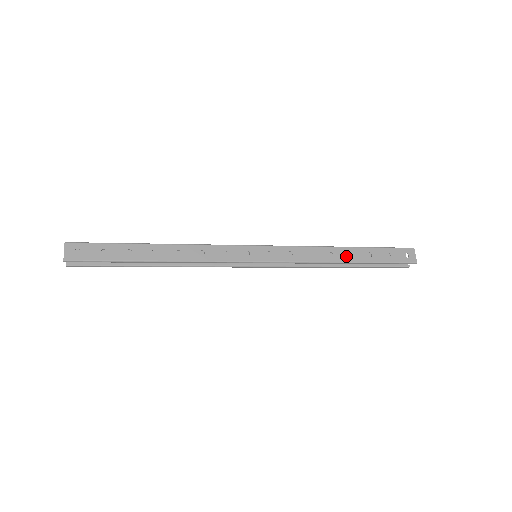
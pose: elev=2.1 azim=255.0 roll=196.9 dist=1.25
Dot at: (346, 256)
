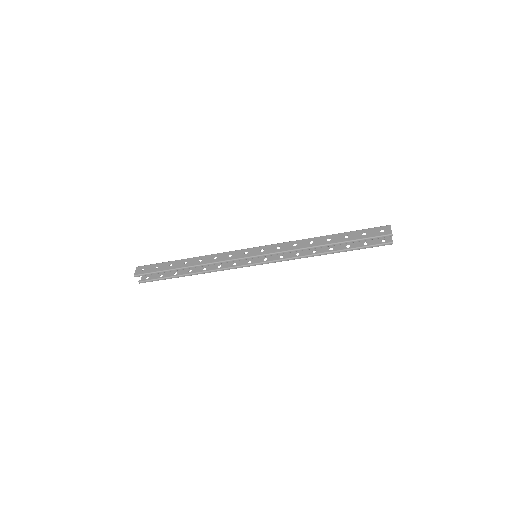
Dot at: (324, 241)
